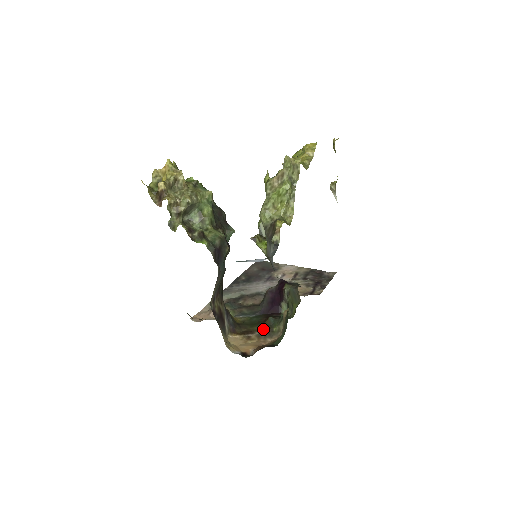
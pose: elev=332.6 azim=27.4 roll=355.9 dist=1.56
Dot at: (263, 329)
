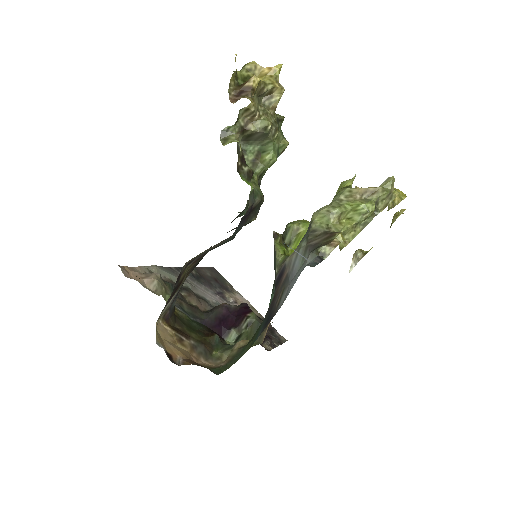
Dot at: (202, 342)
